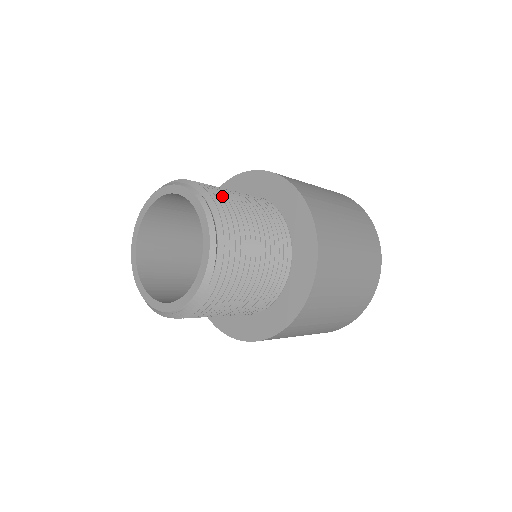
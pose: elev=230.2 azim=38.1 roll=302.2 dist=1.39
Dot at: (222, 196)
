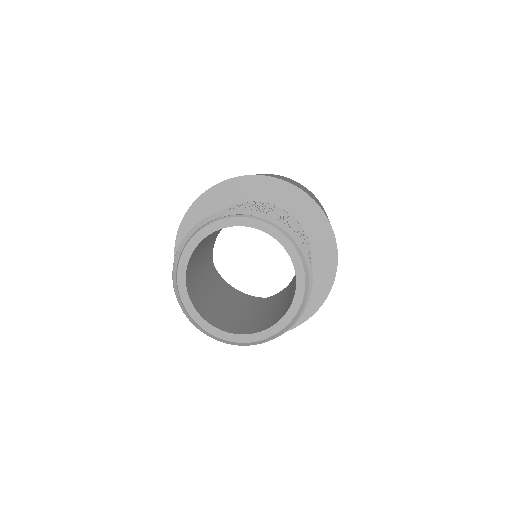
Dot at: occluded
